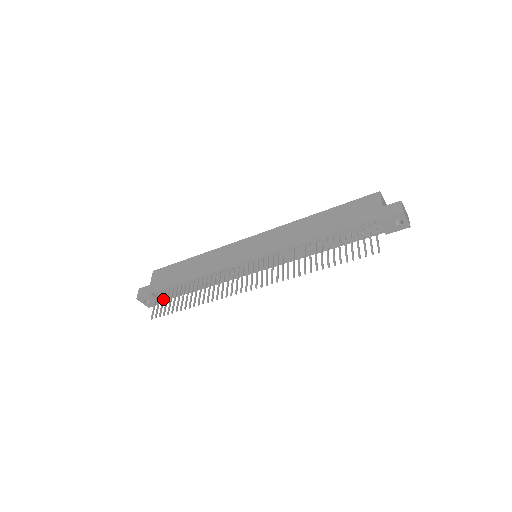
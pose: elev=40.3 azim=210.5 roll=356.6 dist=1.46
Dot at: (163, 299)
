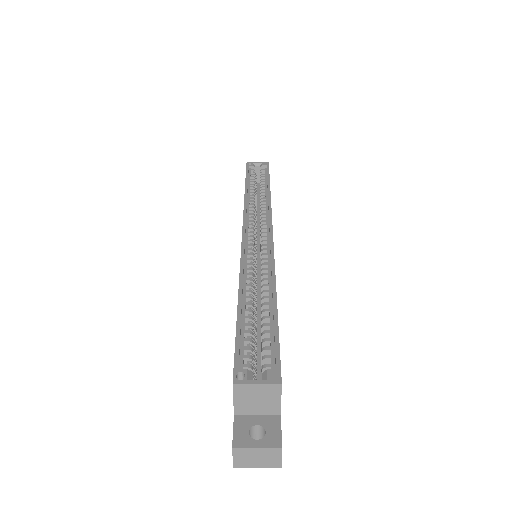
Dot at: occluded
